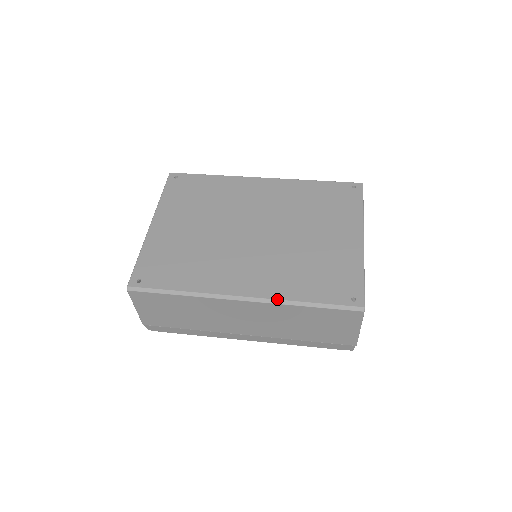
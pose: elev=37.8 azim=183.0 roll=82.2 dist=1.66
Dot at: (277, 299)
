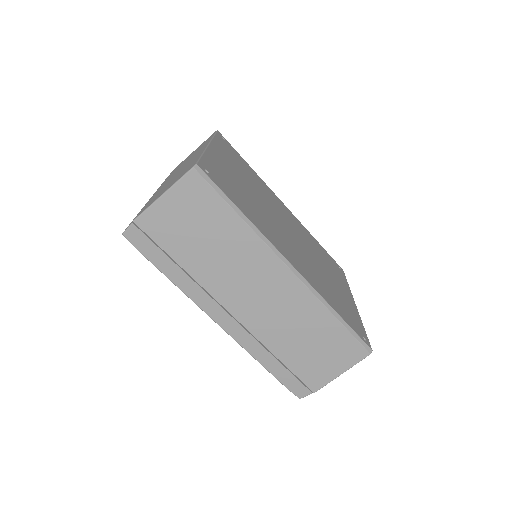
Dot at: (318, 292)
